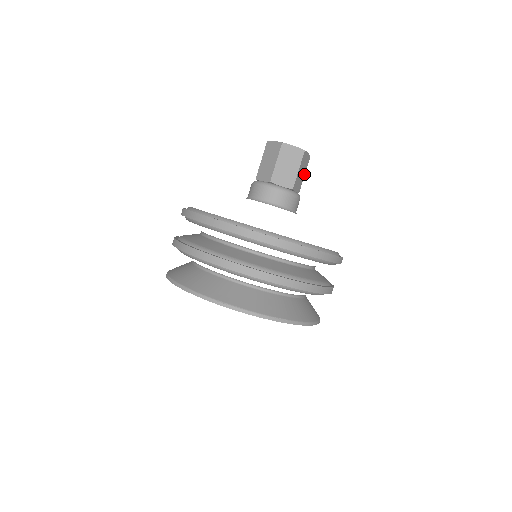
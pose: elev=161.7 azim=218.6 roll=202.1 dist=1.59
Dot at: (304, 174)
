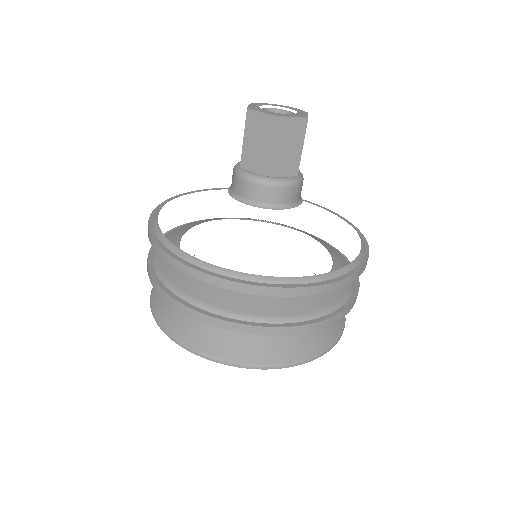
Dot at: occluded
